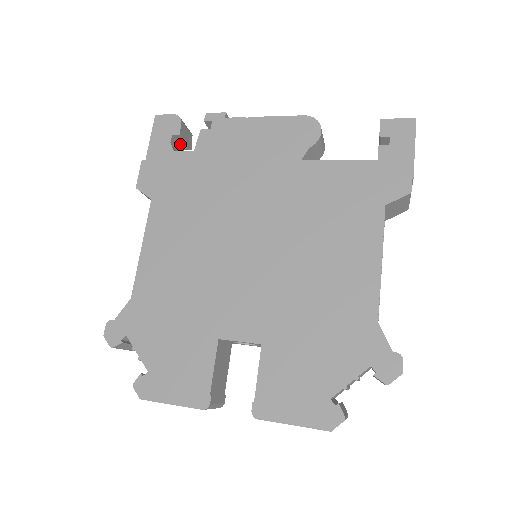
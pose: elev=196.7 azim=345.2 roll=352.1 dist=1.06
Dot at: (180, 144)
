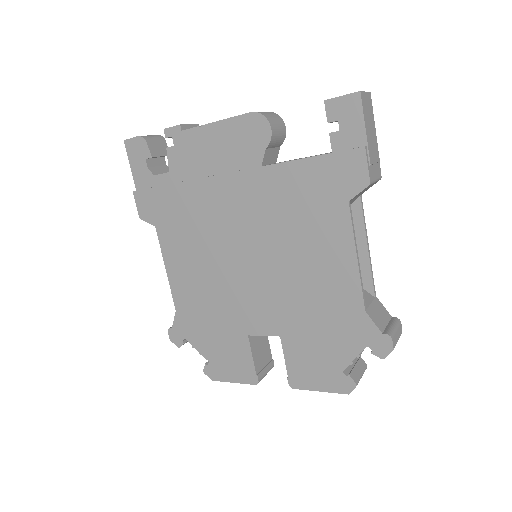
Dot at: (157, 157)
